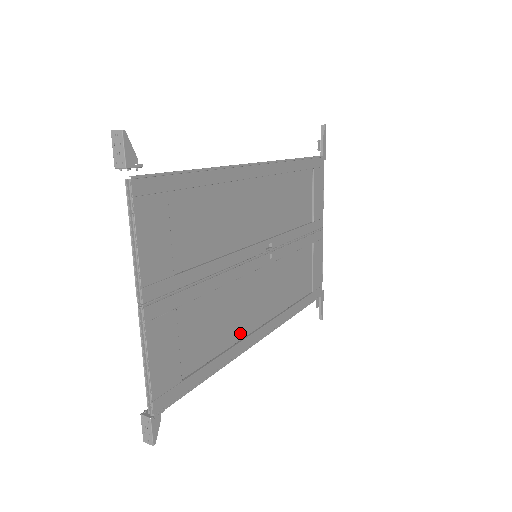
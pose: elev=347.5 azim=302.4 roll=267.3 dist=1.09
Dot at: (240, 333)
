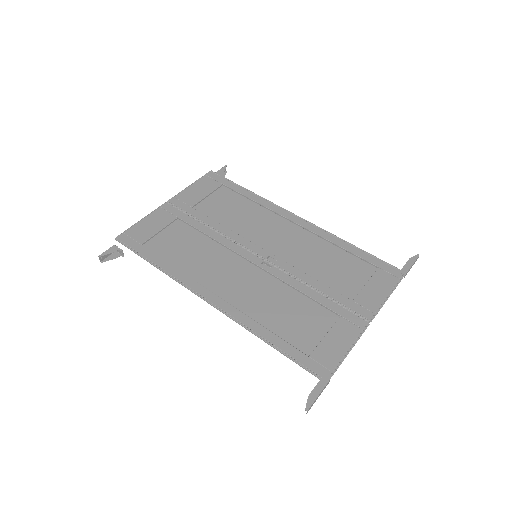
Dot at: (198, 278)
